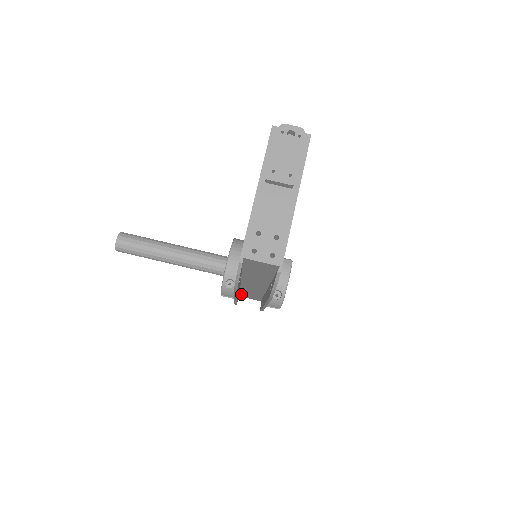
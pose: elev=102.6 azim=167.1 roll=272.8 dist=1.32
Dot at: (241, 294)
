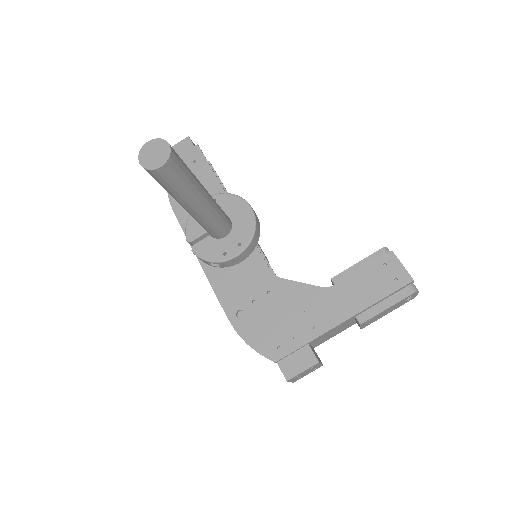
Dot at: occluded
